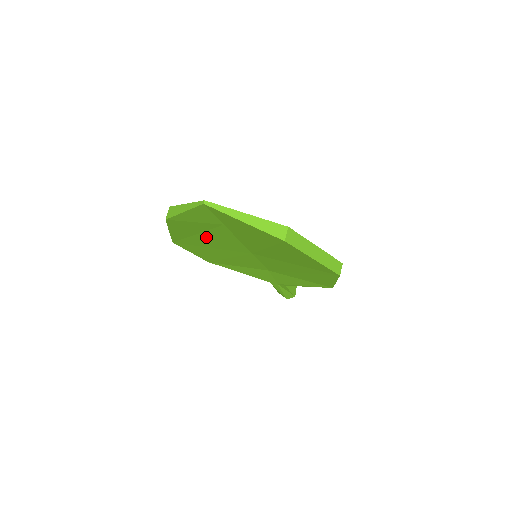
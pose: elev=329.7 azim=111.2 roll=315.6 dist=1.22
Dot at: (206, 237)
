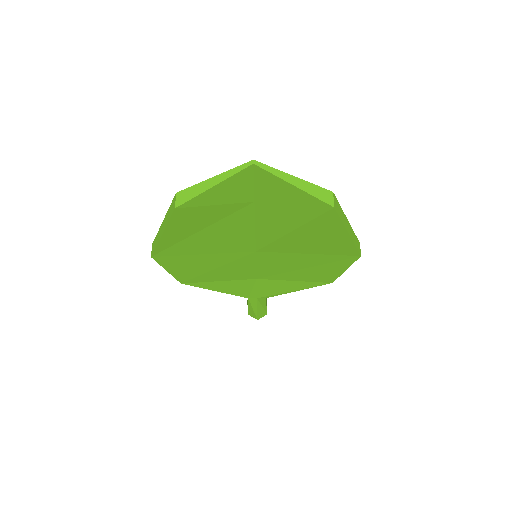
Dot at: (210, 234)
